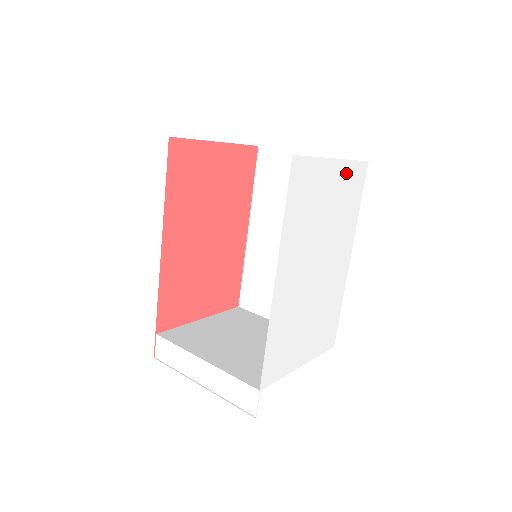
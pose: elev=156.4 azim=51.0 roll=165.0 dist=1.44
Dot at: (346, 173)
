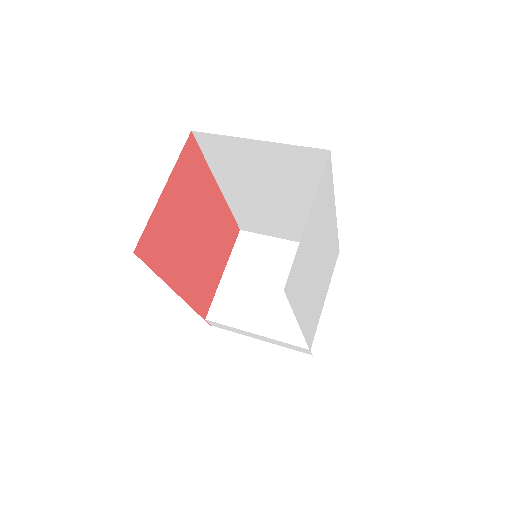
Dot at: (318, 198)
